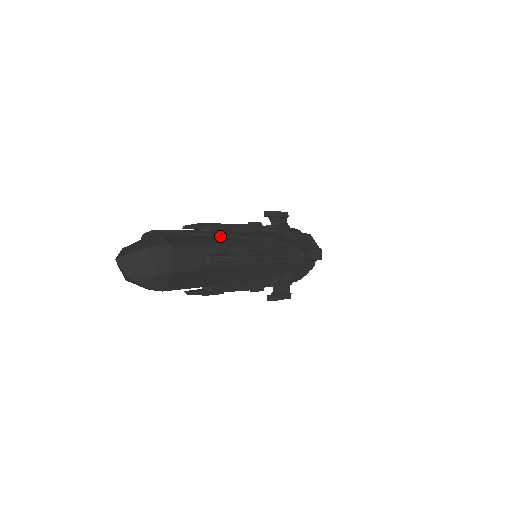
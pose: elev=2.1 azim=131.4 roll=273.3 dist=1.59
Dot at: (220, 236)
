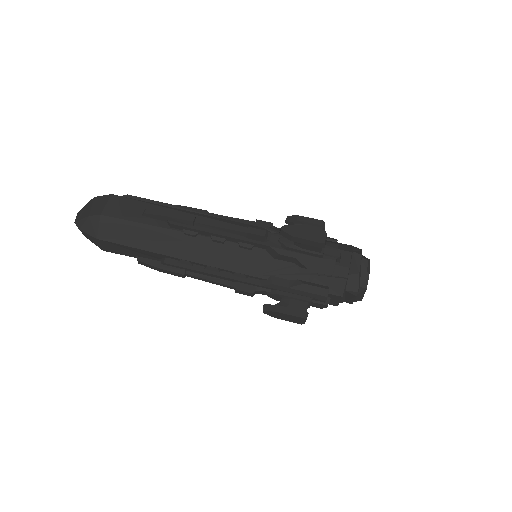
Dot at: (187, 210)
